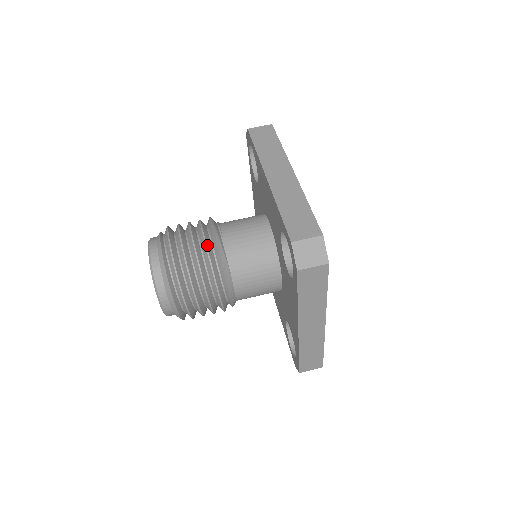
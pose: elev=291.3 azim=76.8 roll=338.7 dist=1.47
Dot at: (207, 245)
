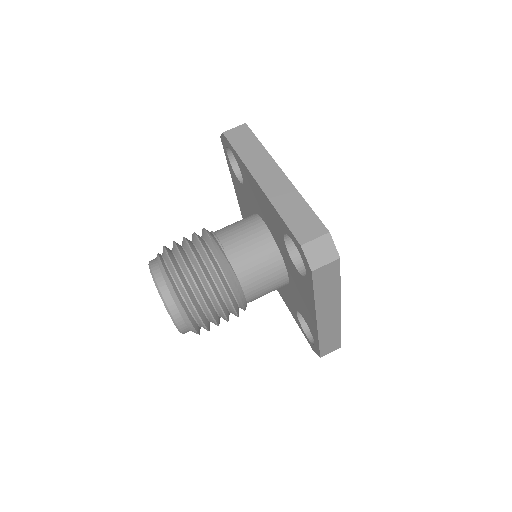
Dot at: (210, 259)
